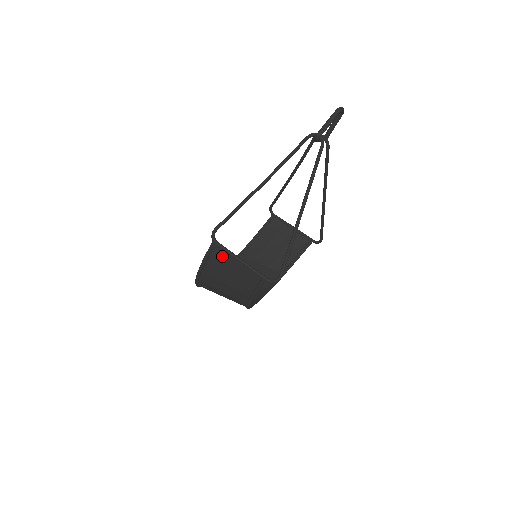
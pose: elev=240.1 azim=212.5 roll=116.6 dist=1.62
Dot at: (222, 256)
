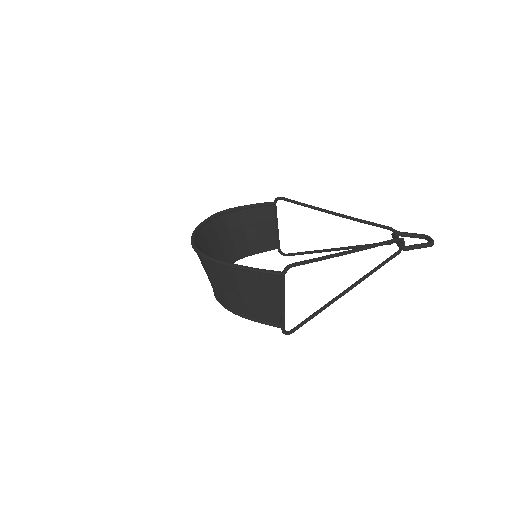
Dot at: (272, 285)
